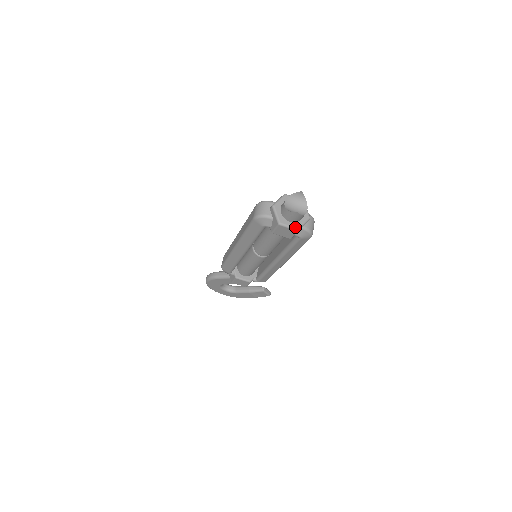
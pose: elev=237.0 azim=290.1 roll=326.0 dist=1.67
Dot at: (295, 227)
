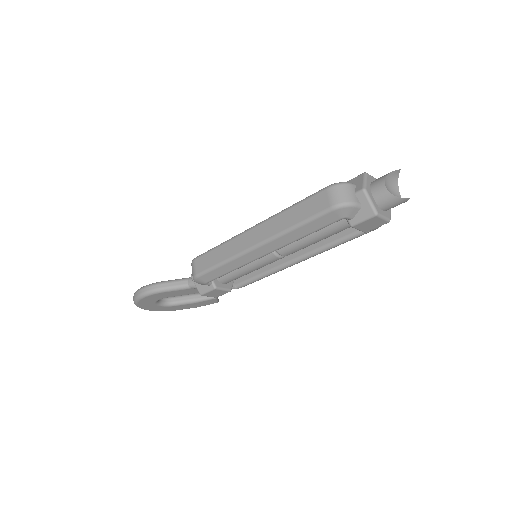
Dot at: (388, 217)
